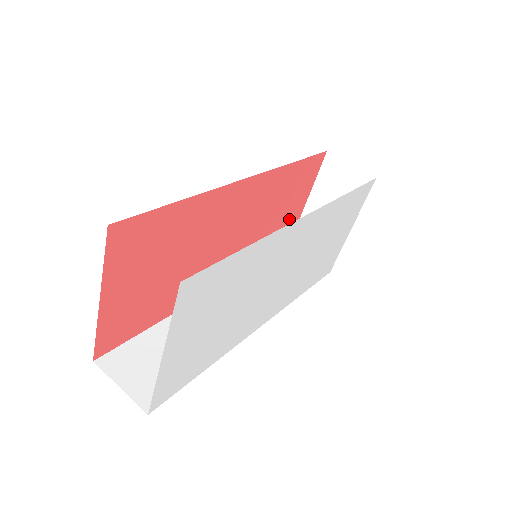
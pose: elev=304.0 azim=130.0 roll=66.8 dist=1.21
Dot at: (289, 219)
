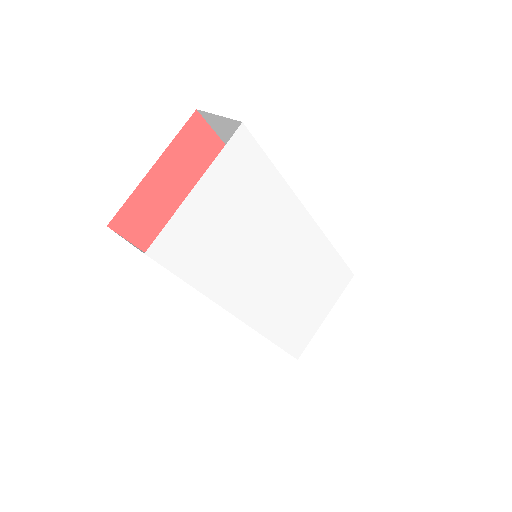
Dot at: occluded
